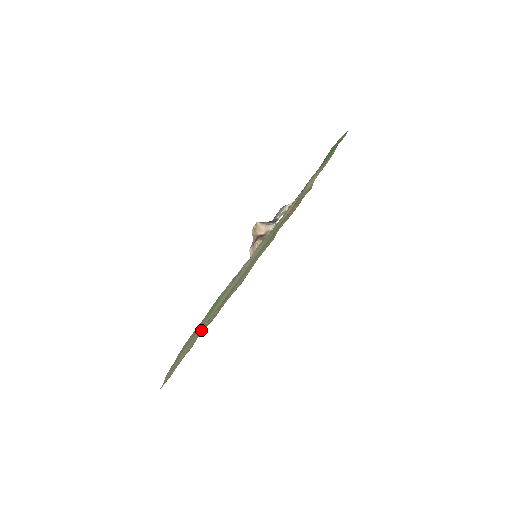
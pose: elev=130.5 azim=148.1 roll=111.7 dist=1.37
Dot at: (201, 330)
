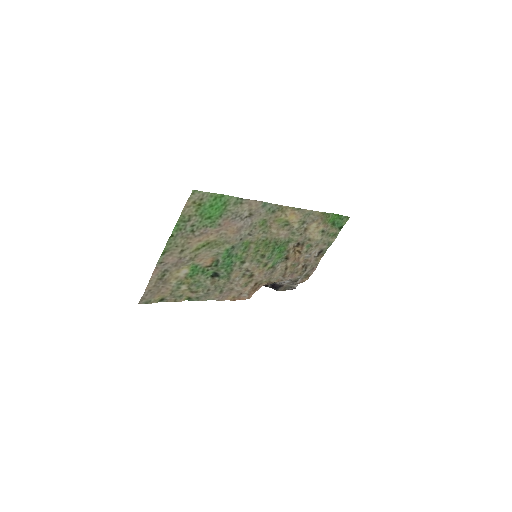
Dot at: (194, 276)
